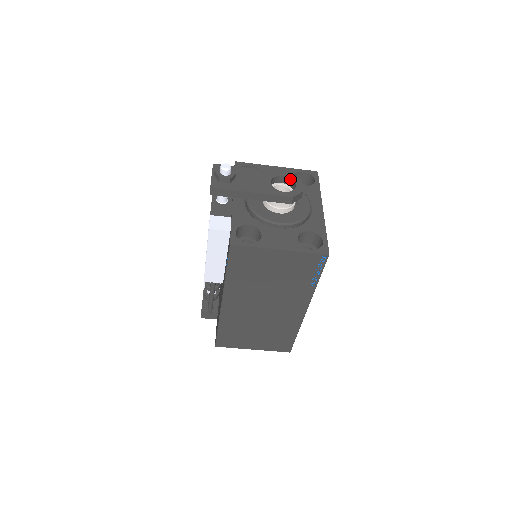
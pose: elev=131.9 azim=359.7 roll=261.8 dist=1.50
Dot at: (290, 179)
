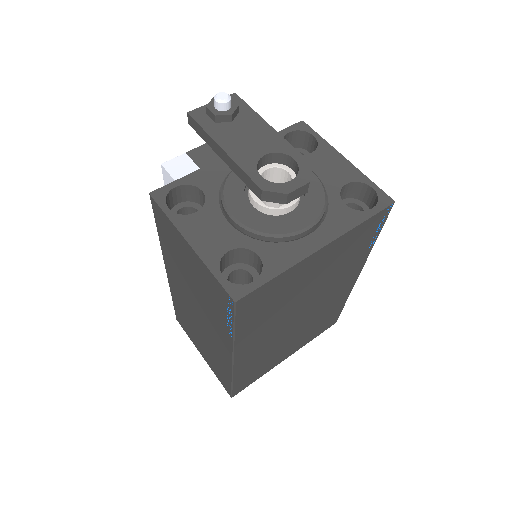
Dot at: (298, 169)
